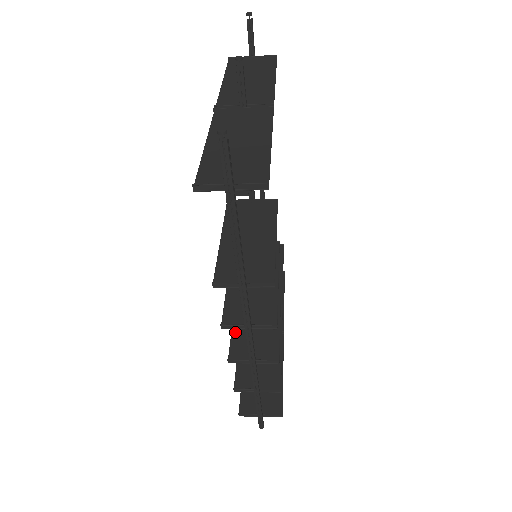
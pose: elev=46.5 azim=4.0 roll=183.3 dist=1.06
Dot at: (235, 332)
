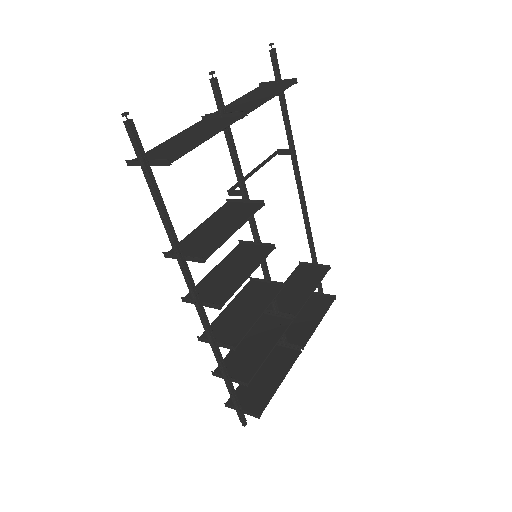
Dot at: (219, 318)
